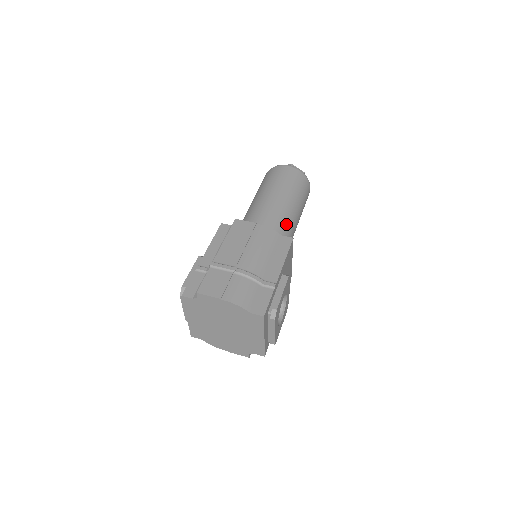
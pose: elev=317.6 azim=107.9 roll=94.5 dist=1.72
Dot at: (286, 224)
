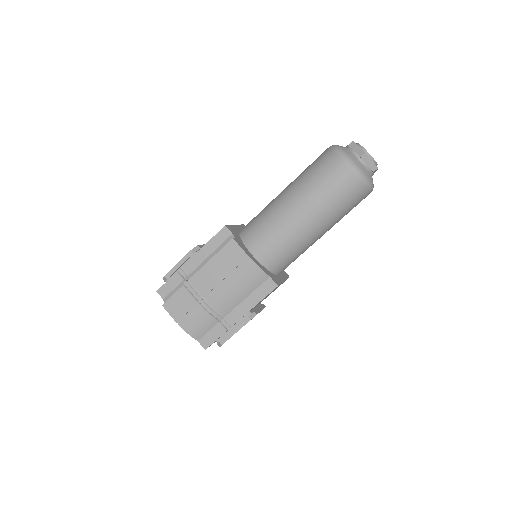
Dot at: (294, 250)
